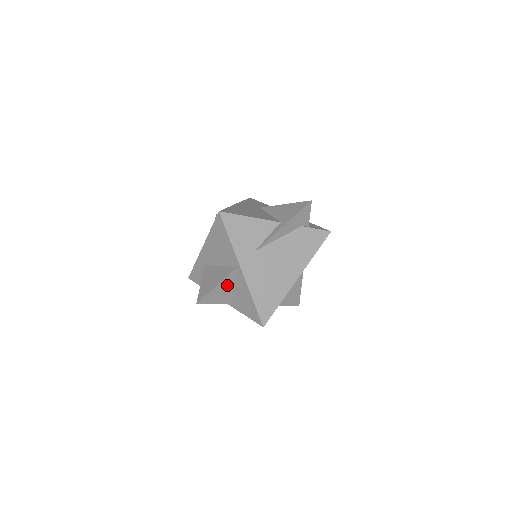
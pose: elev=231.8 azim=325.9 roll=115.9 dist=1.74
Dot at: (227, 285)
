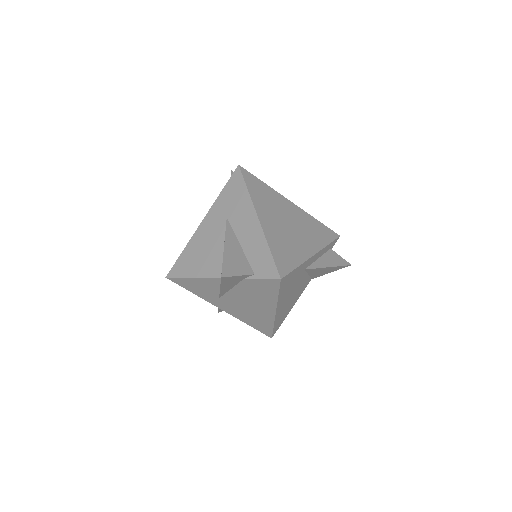
Dot at: occluded
